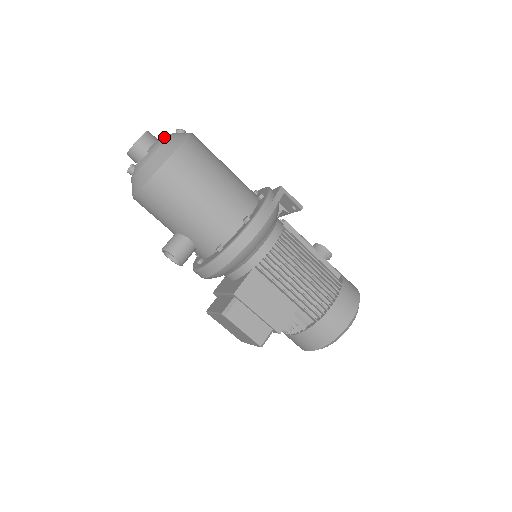
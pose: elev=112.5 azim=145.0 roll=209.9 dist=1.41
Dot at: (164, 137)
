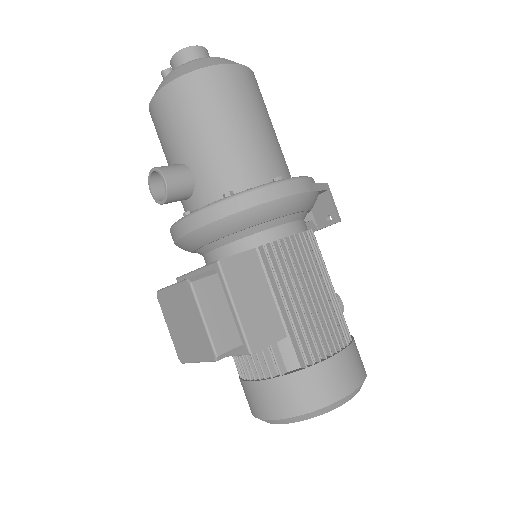
Dot at: occluded
